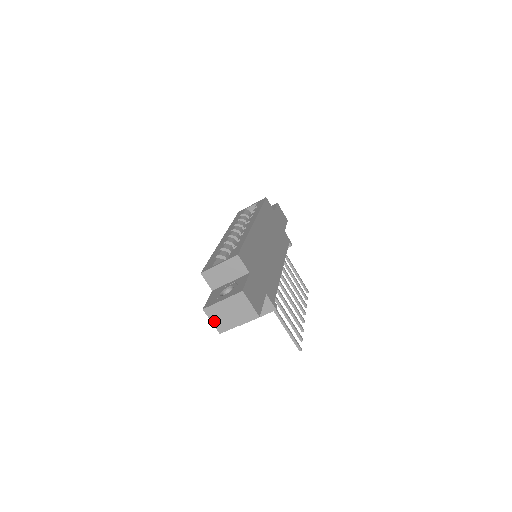
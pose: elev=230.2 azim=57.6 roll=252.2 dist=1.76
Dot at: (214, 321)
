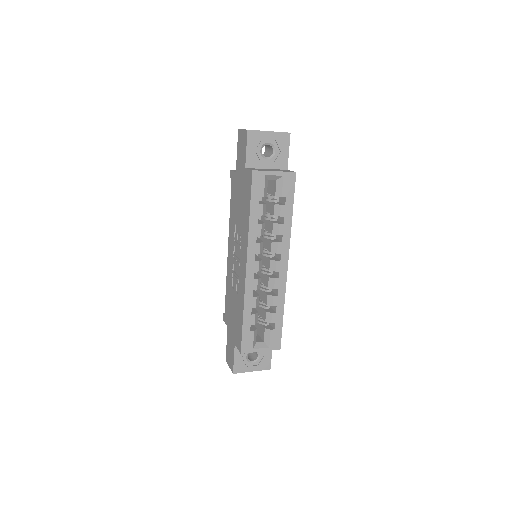
Dot at: occluded
